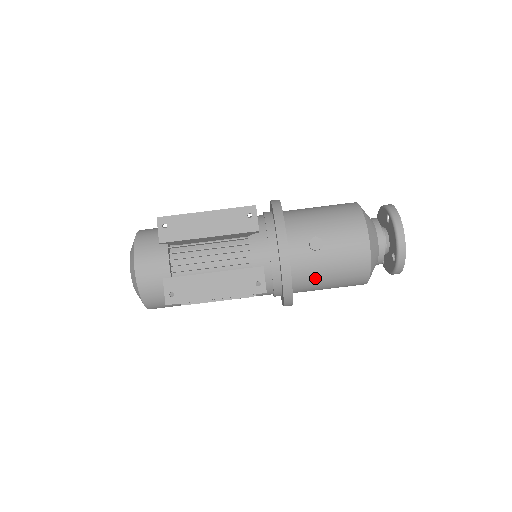
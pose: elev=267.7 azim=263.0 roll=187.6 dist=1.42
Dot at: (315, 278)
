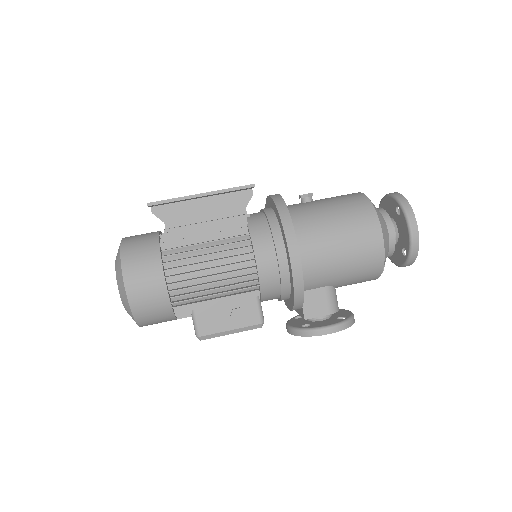
Dot at: (315, 217)
